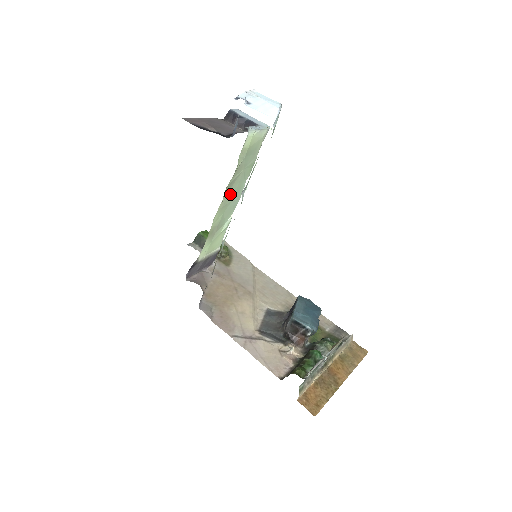
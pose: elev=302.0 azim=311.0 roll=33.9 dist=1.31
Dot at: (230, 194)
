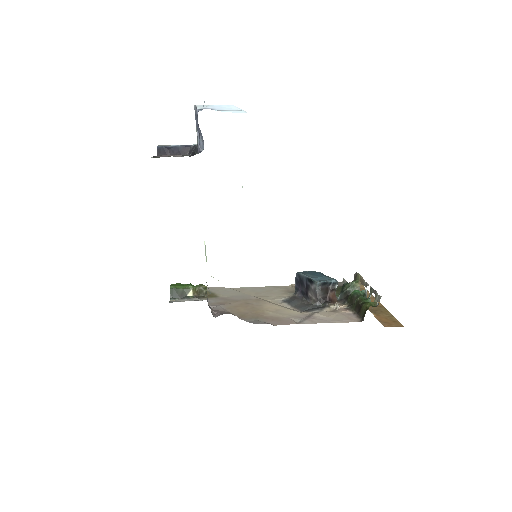
Dot at: occluded
